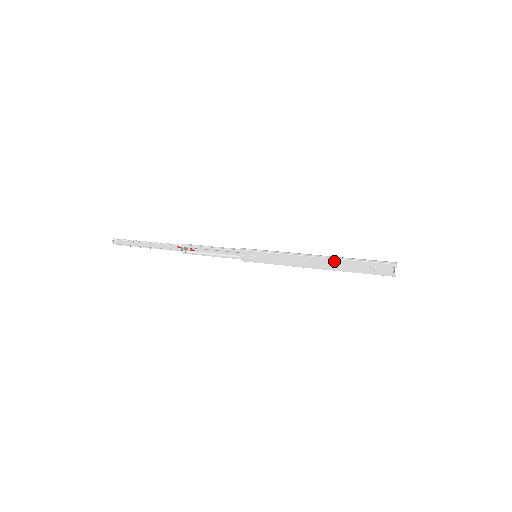
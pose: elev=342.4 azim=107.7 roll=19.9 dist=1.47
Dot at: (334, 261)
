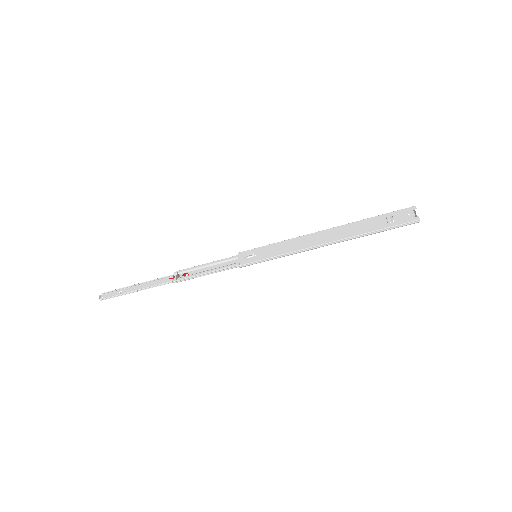
Dot at: (344, 227)
